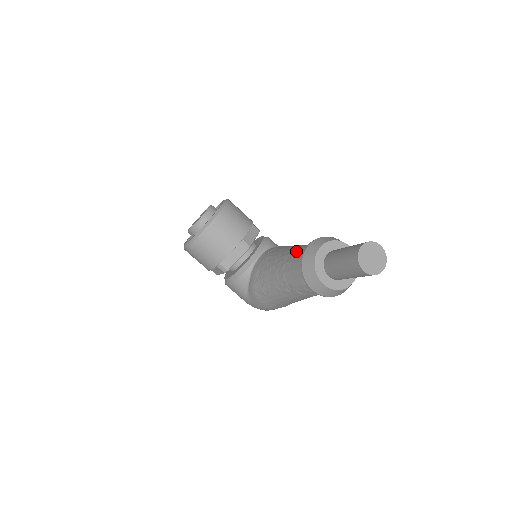
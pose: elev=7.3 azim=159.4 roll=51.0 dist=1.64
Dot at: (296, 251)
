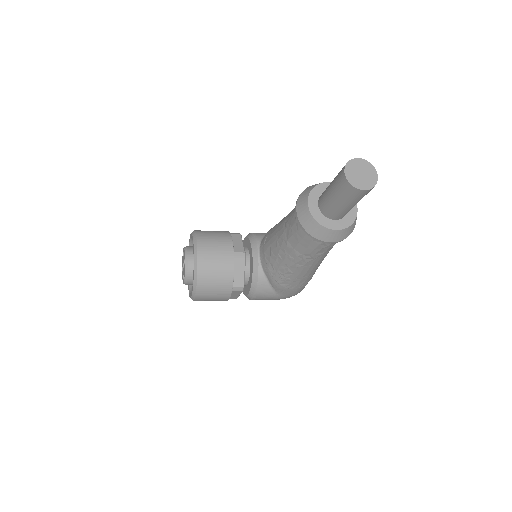
Dot at: (288, 223)
